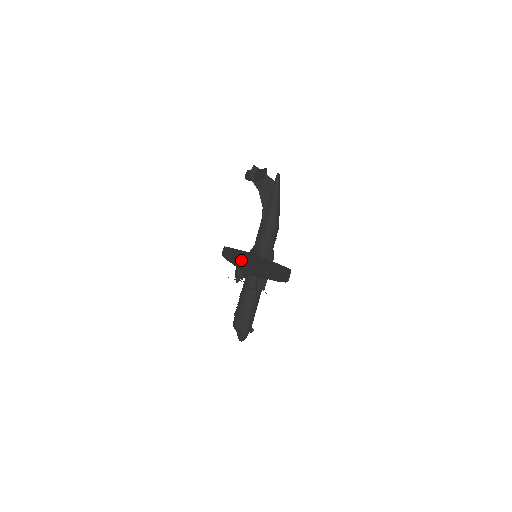
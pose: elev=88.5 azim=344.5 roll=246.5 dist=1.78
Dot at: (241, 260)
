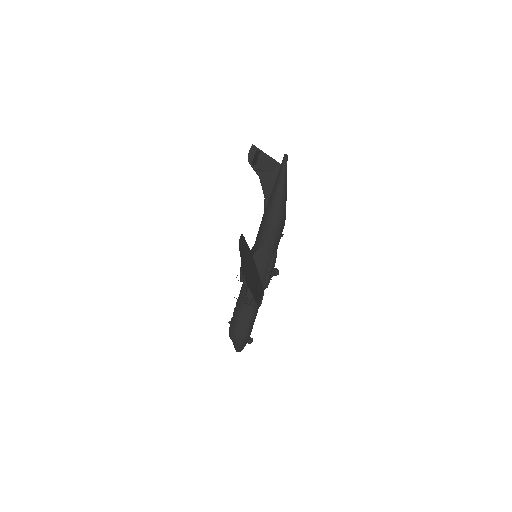
Dot at: (244, 257)
